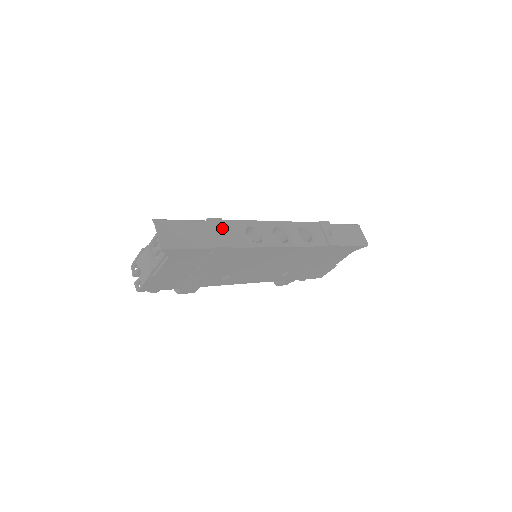
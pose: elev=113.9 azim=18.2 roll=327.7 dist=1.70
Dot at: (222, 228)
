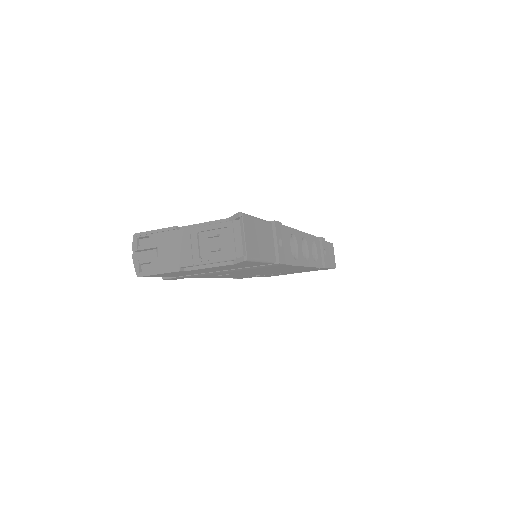
Dot at: (282, 237)
